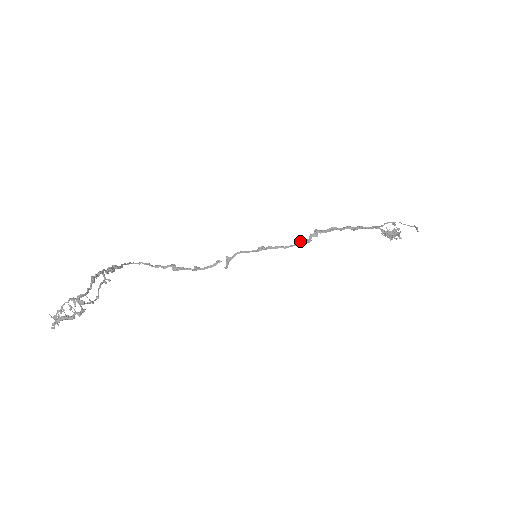
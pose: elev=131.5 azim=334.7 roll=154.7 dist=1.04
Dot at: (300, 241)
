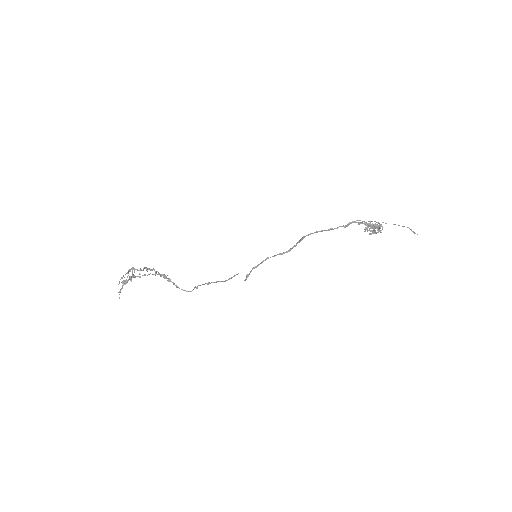
Dot at: (293, 247)
